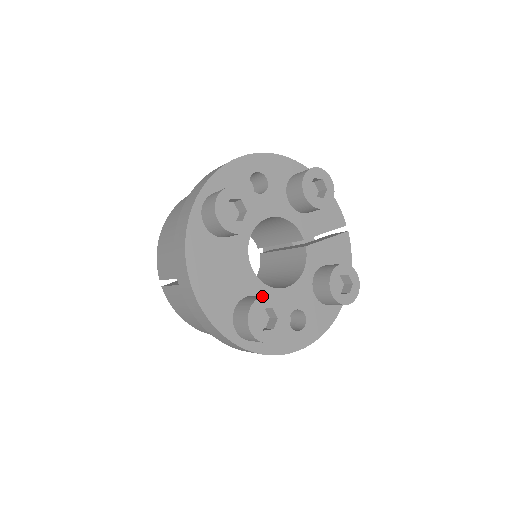
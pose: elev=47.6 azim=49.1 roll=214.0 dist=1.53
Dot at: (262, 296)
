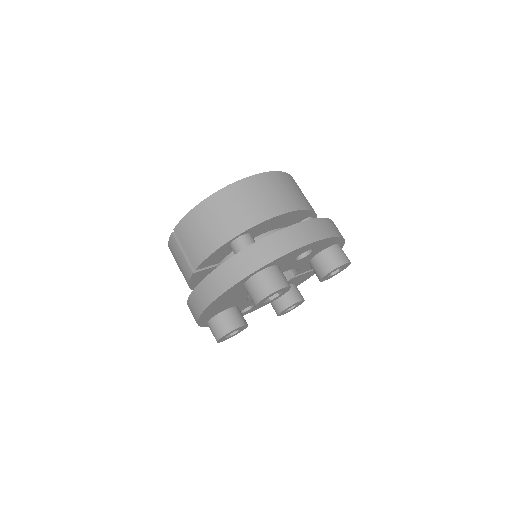
Dot at: occluded
